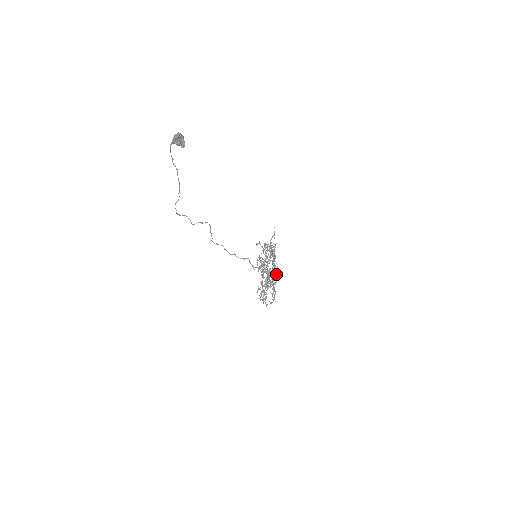
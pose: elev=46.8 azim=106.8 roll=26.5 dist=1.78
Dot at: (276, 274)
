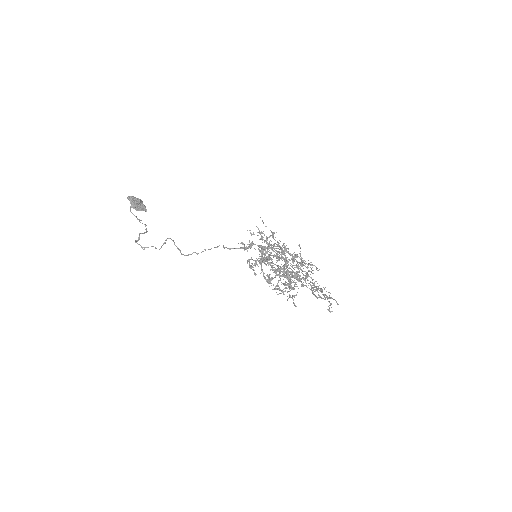
Dot at: occluded
